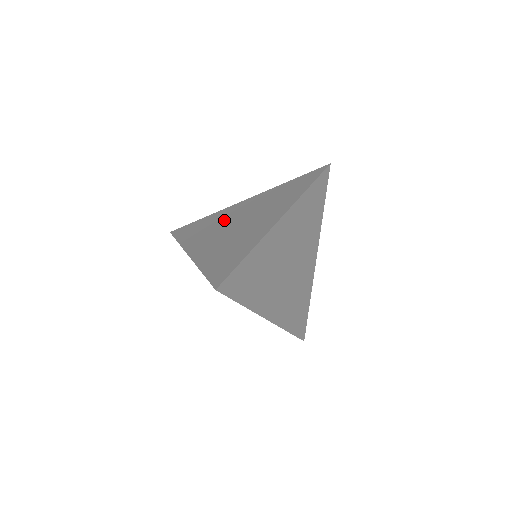
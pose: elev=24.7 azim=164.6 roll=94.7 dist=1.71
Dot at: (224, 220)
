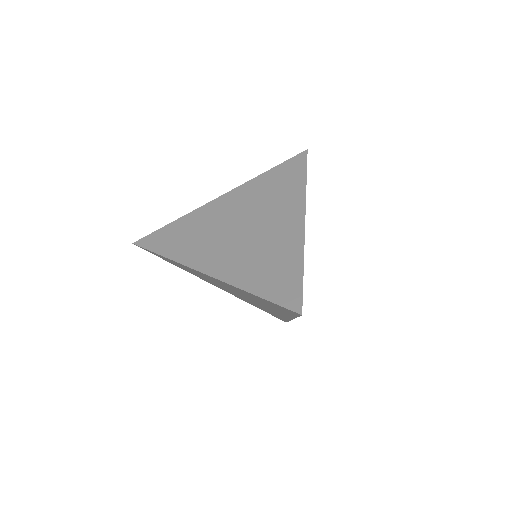
Dot at: (216, 224)
